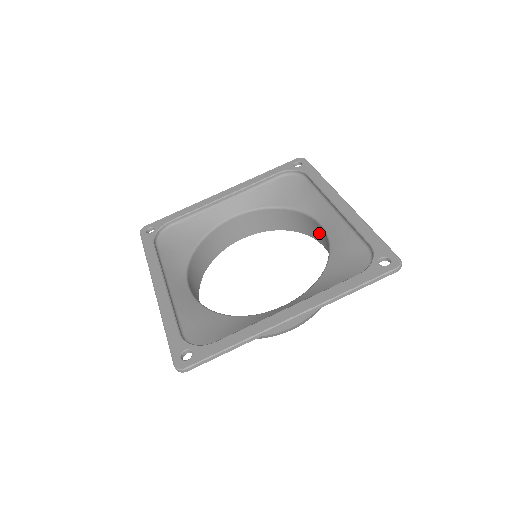
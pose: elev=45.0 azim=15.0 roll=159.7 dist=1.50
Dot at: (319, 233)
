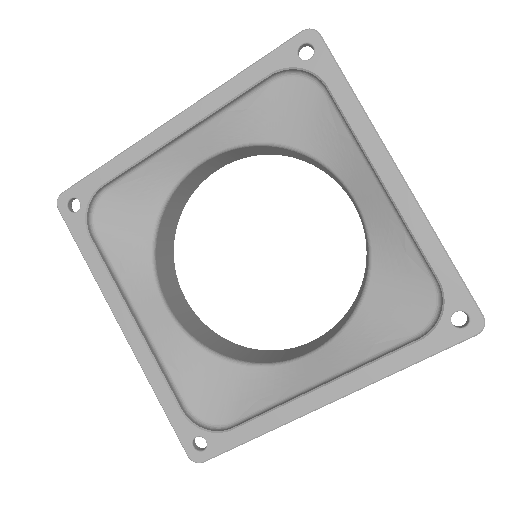
Dot at: (346, 191)
